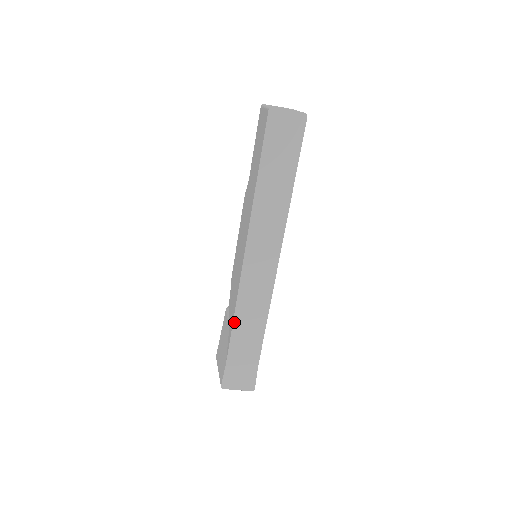
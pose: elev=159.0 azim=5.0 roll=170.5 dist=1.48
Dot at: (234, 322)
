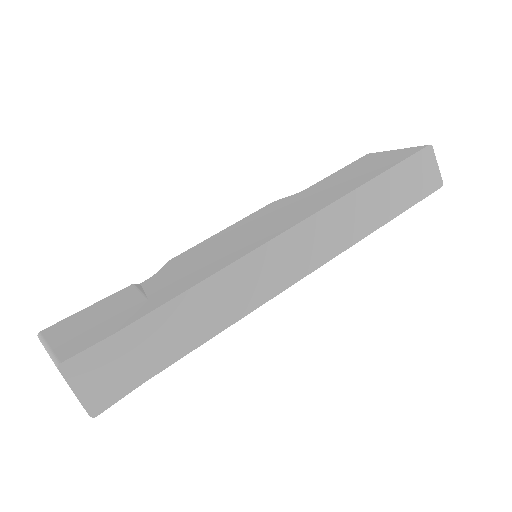
Dot at: (192, 289)
